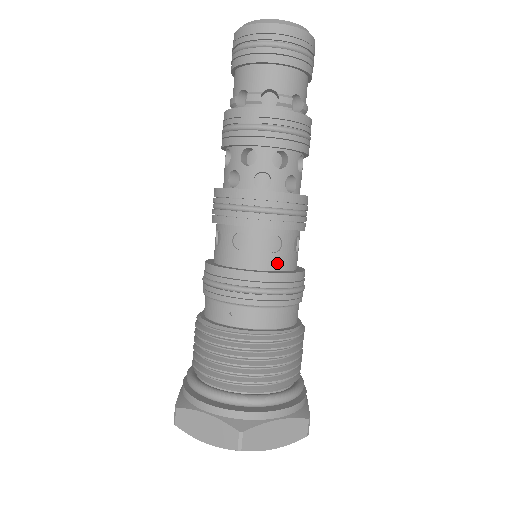
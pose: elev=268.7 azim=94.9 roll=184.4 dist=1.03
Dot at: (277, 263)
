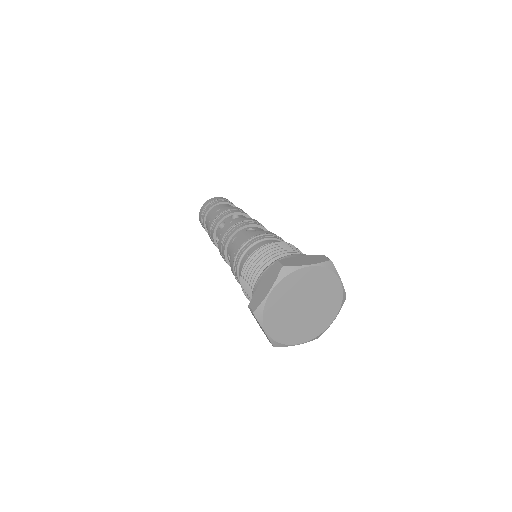
Dot at: occluded
